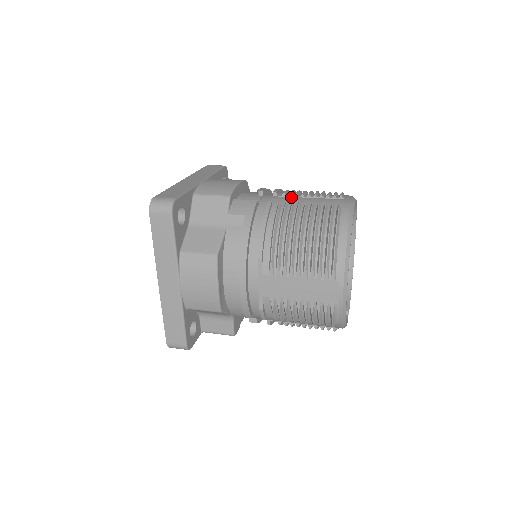
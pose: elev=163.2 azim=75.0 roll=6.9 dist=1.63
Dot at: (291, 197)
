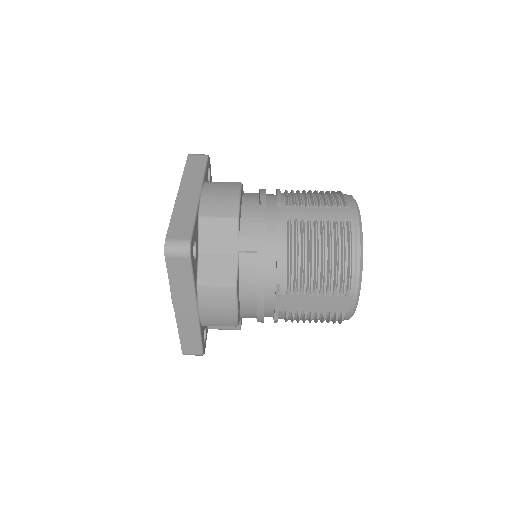
Dot at: (296, 208)
